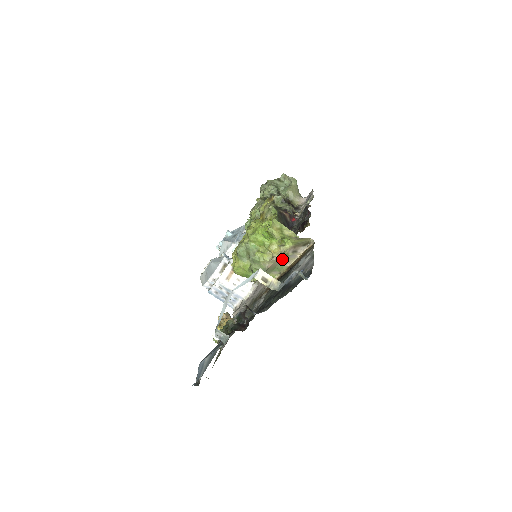
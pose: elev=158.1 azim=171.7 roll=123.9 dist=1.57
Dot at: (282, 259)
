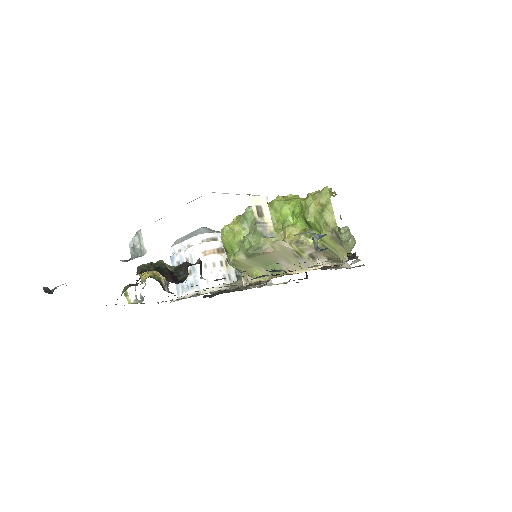
Dot at: (290, 255)
